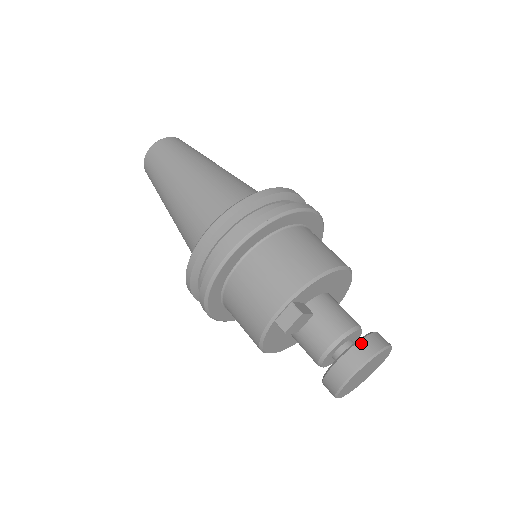
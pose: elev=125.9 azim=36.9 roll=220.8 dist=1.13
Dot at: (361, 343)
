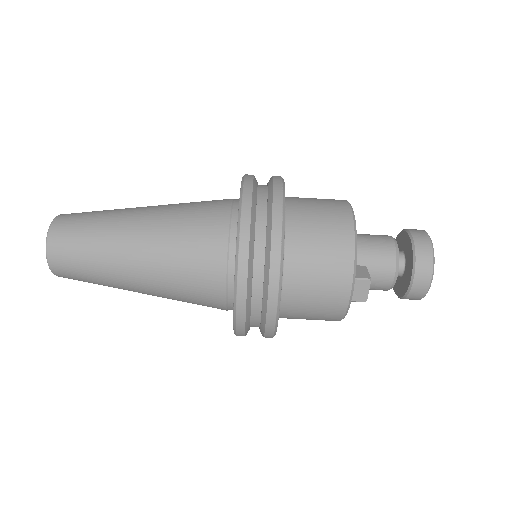
Dot at: (418, 255)
